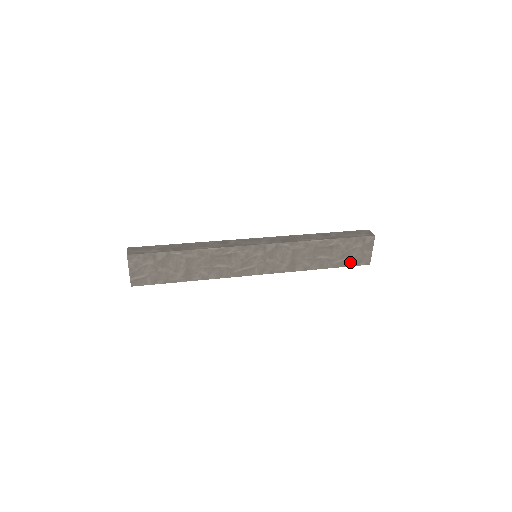
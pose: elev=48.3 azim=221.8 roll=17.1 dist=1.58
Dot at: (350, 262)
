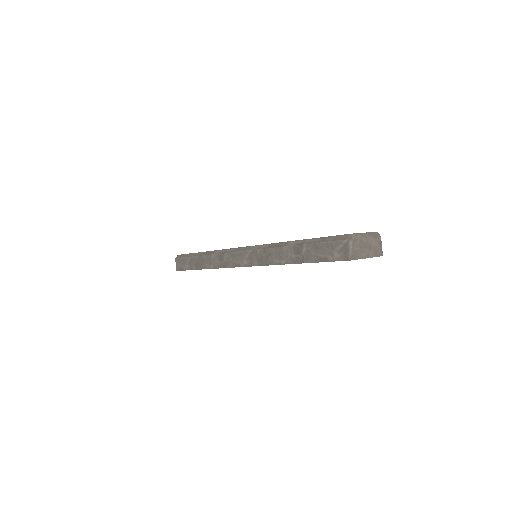
Dot at: occluded
